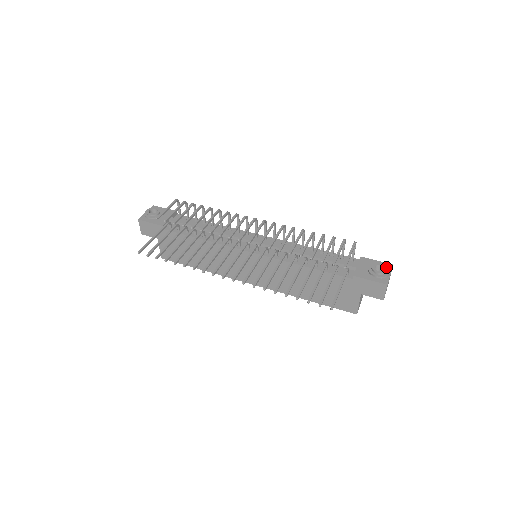
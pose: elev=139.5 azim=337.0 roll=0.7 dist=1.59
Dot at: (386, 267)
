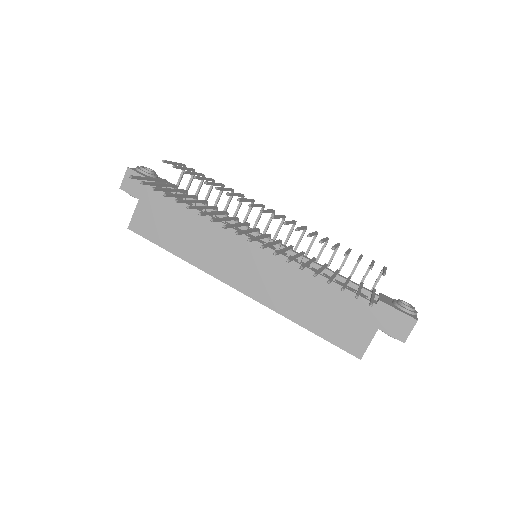
Dot at: occluded
